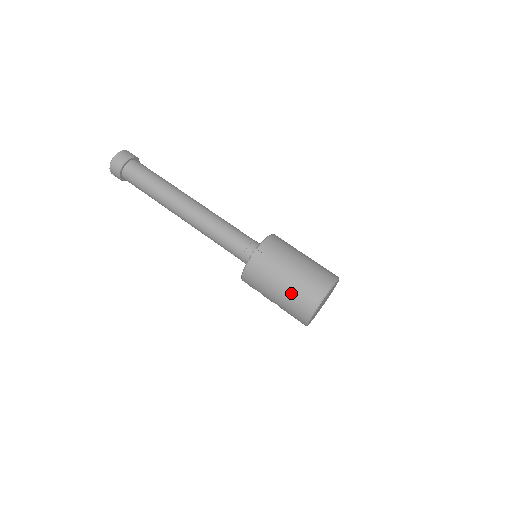
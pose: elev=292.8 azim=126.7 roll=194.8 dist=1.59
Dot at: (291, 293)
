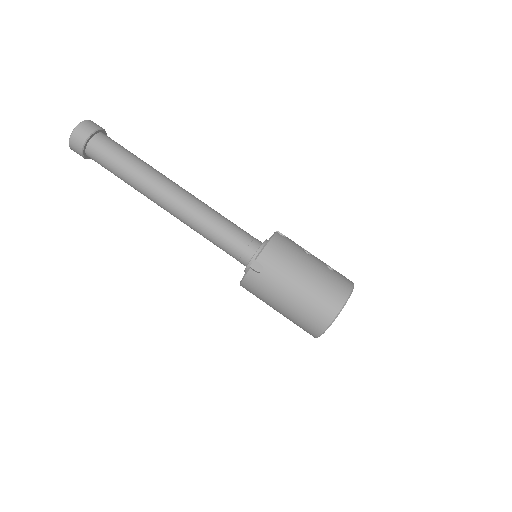
Dot at: (297, 311)
